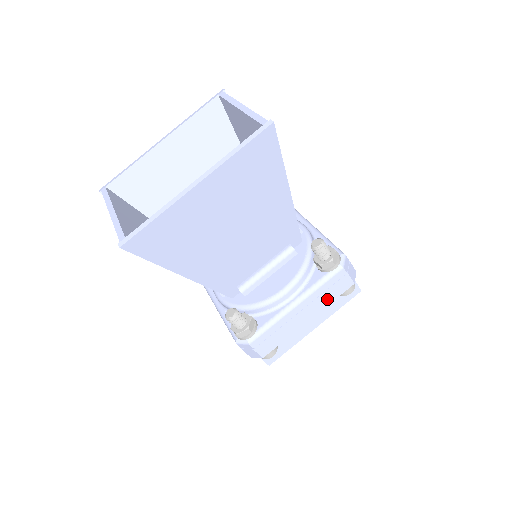
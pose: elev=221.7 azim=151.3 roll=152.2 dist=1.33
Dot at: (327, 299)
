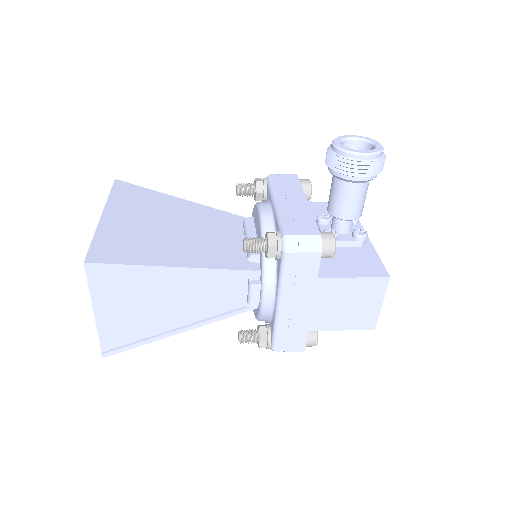
Dot at: occluded
